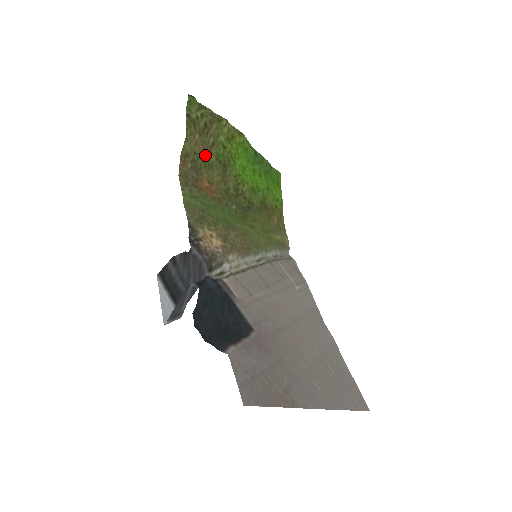
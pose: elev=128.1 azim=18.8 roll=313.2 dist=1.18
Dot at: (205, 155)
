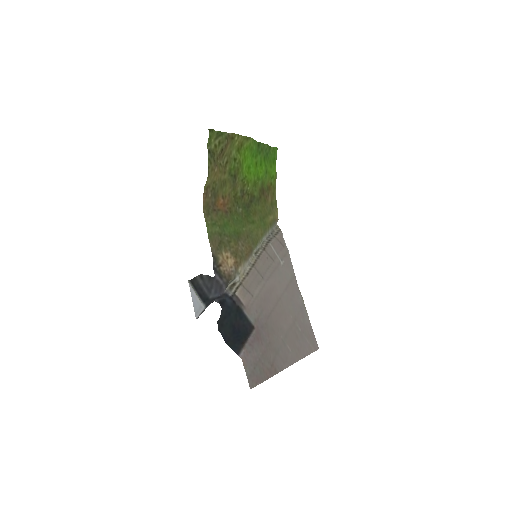
Dot at: (221, 177)
